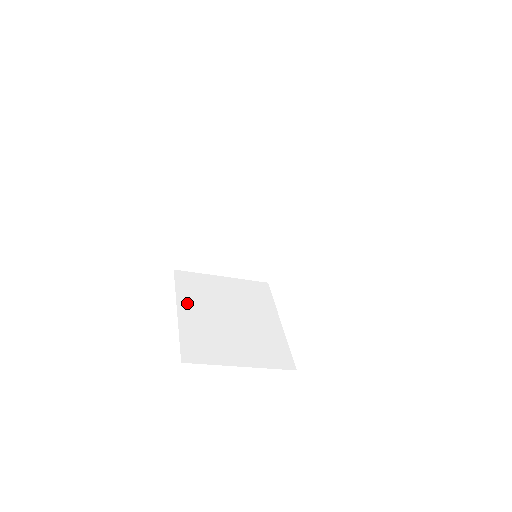
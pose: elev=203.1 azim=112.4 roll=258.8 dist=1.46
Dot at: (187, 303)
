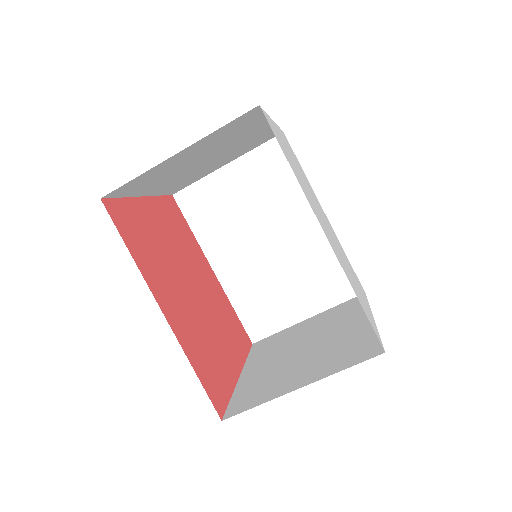
Dot at: (254, 363)
